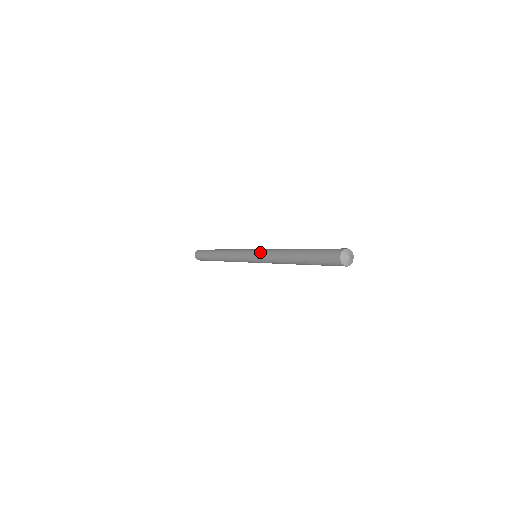
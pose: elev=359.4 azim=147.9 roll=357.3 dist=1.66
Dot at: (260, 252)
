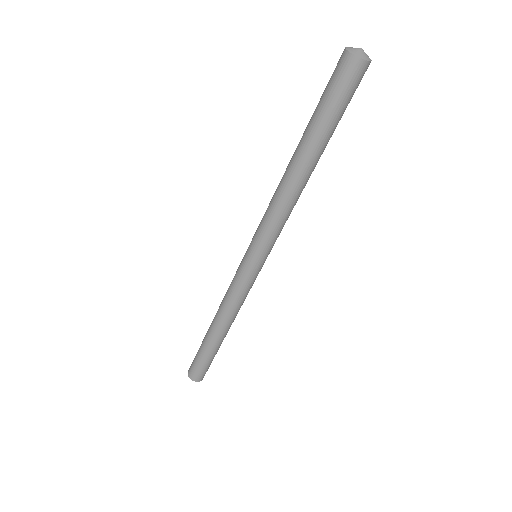
Dot at: occluded
